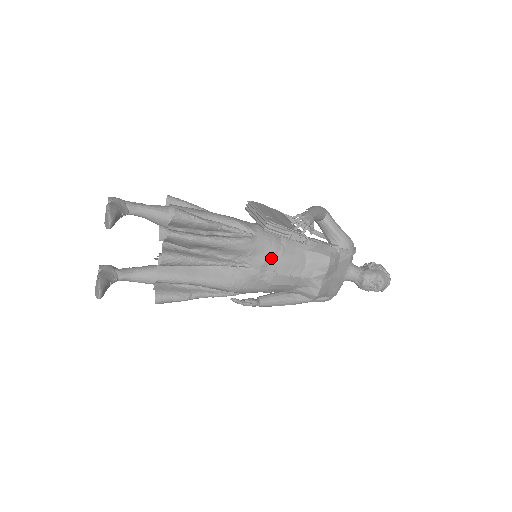
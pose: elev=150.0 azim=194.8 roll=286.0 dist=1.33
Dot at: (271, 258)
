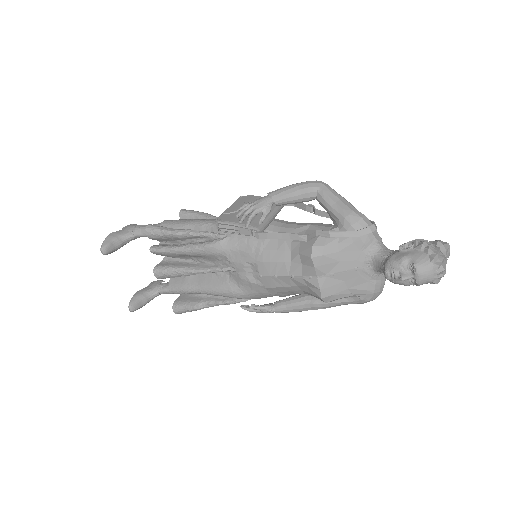
Dot at: (249, 258)
